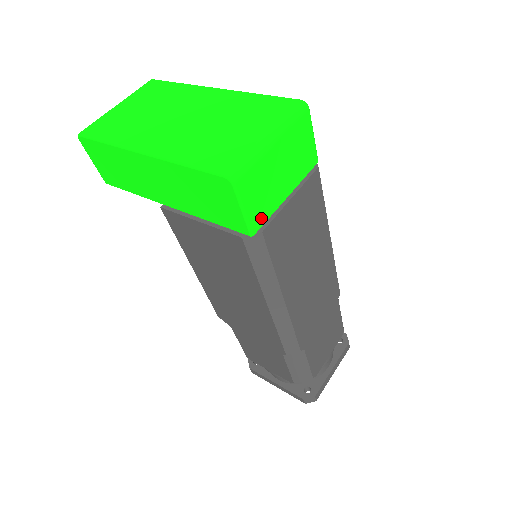
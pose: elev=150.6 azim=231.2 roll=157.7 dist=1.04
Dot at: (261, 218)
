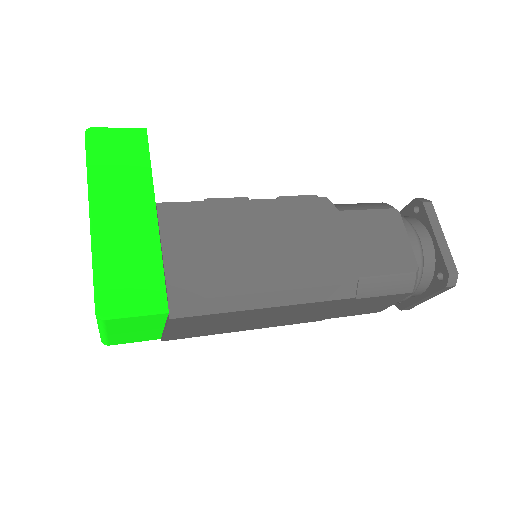
Dot at: (154, 337)
